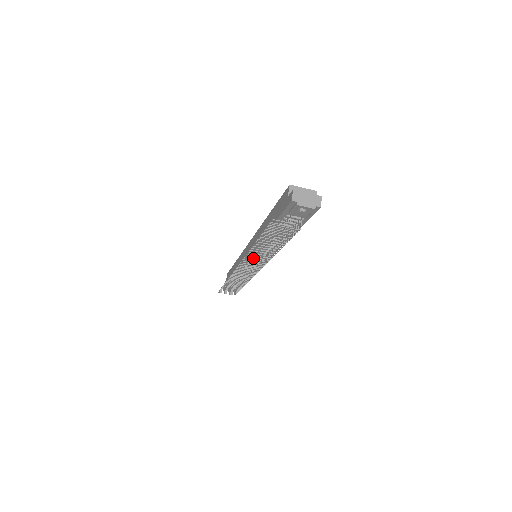
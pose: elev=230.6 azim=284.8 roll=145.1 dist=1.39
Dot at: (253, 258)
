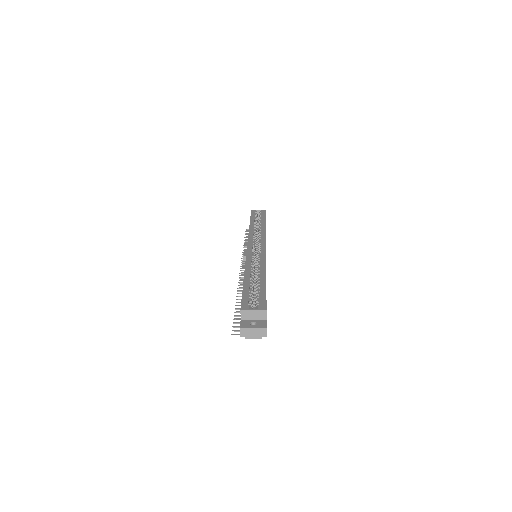
Dot at: occluded
